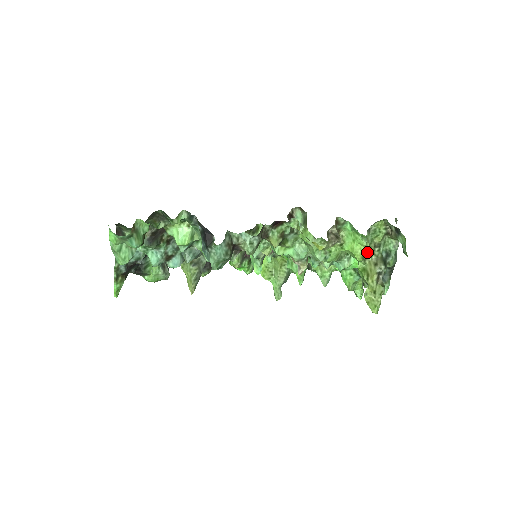
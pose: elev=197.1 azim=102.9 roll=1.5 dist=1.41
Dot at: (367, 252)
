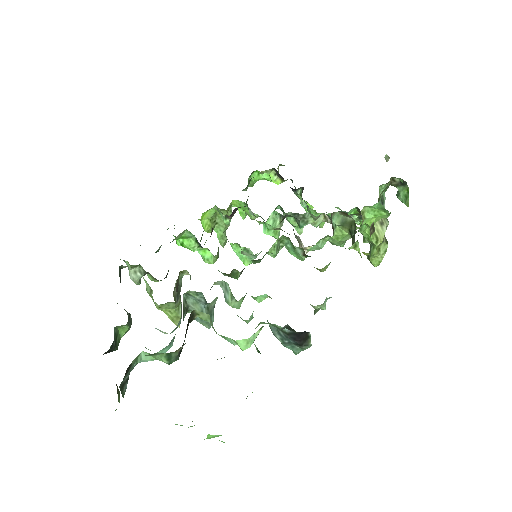
Dot at: occluded
